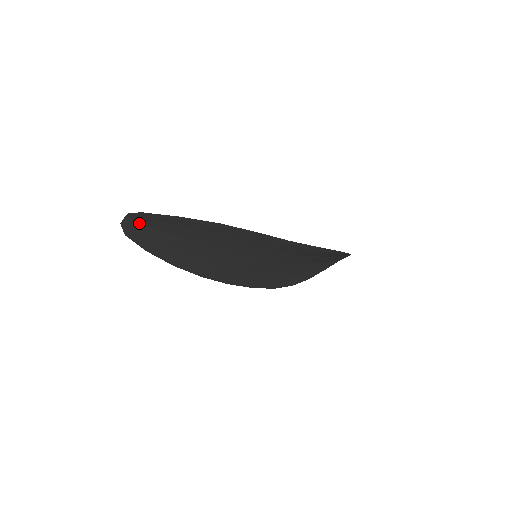
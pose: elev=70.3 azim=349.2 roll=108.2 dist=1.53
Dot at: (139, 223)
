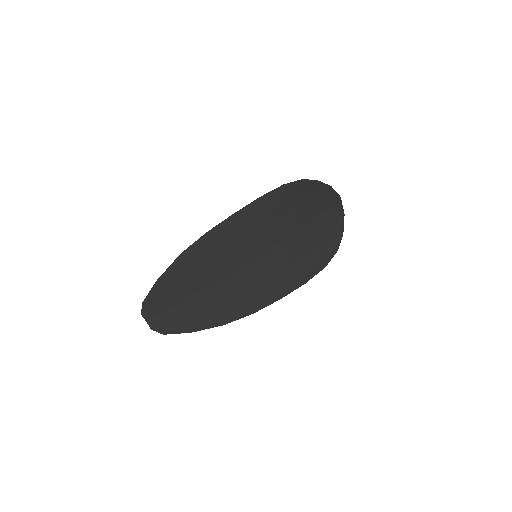
Dot at: (158, 316)
